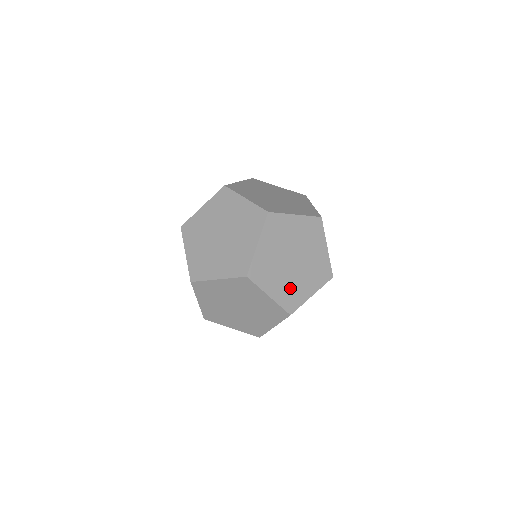
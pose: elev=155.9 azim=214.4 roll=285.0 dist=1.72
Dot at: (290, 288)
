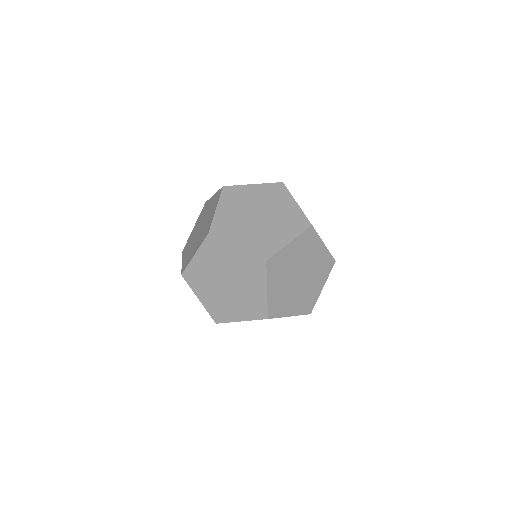
Dot at: (283, 297)
